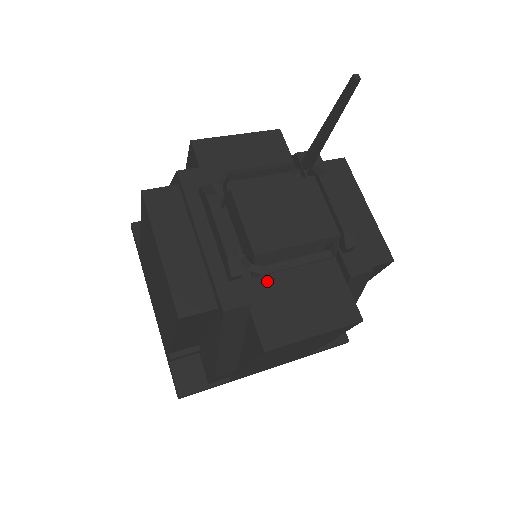
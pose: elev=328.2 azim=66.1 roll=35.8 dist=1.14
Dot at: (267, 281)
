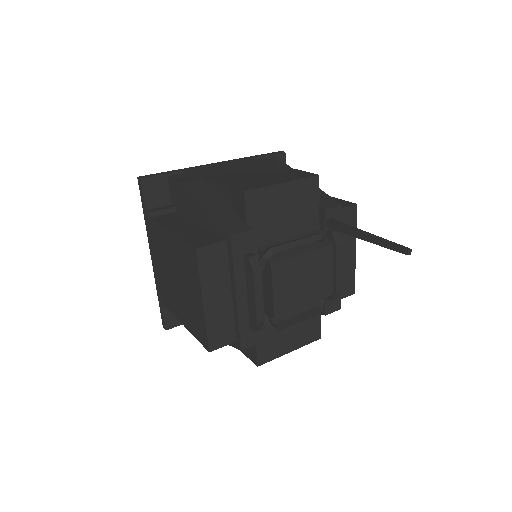
Dot at: (272, 318)
